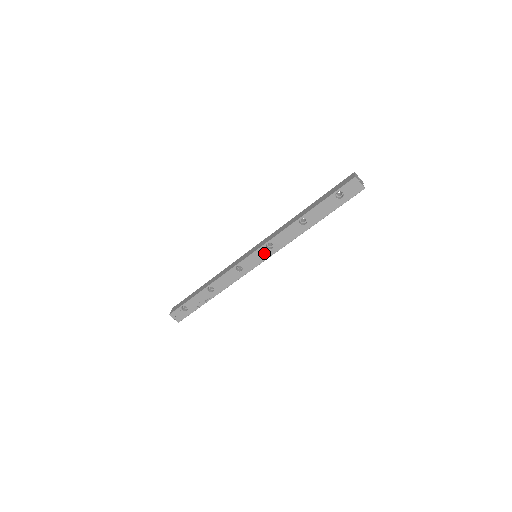
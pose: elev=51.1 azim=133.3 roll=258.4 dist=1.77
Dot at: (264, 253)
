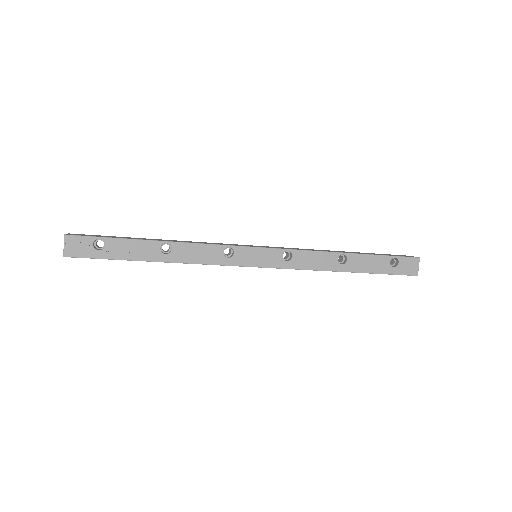
Dot at: (274, 258)
